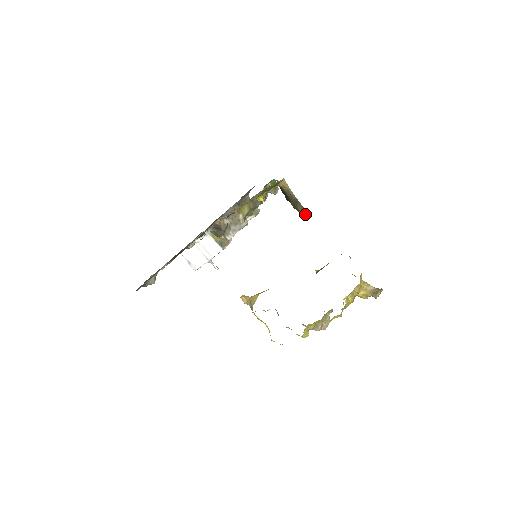
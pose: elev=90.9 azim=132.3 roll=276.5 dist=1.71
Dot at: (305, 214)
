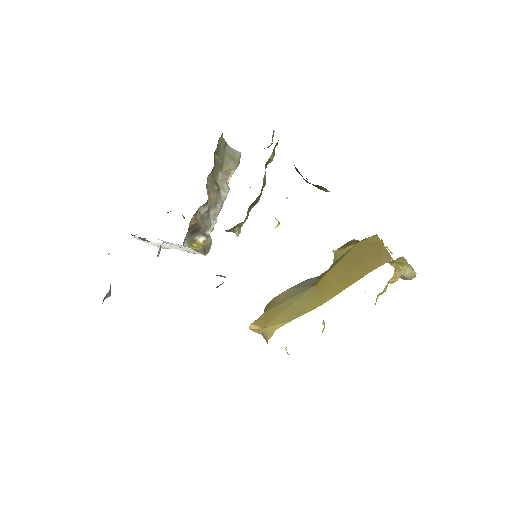
Dot at: occluded
